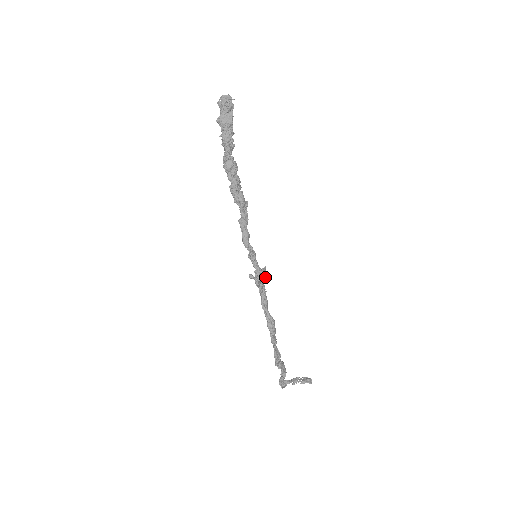
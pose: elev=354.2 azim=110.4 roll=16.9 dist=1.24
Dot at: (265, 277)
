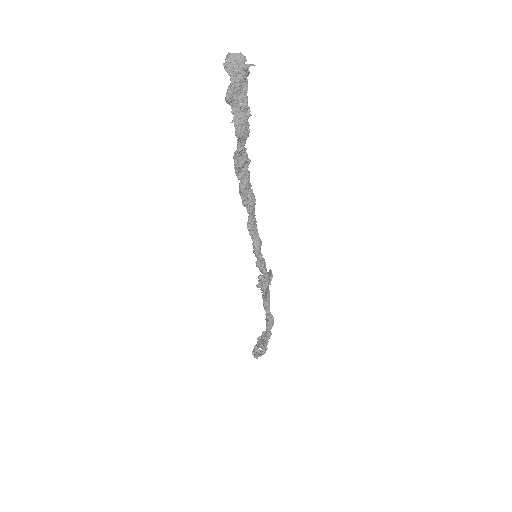
Dot at: occluded
